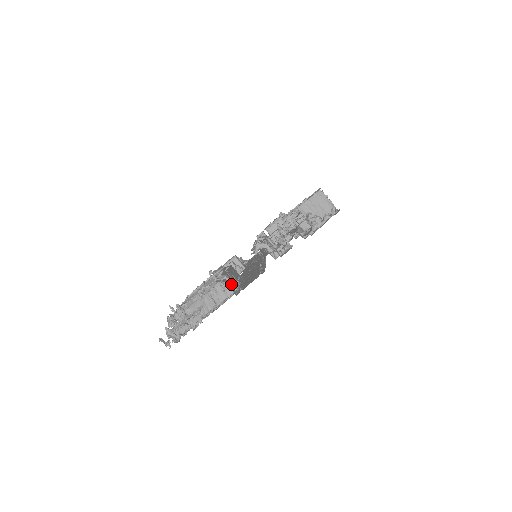
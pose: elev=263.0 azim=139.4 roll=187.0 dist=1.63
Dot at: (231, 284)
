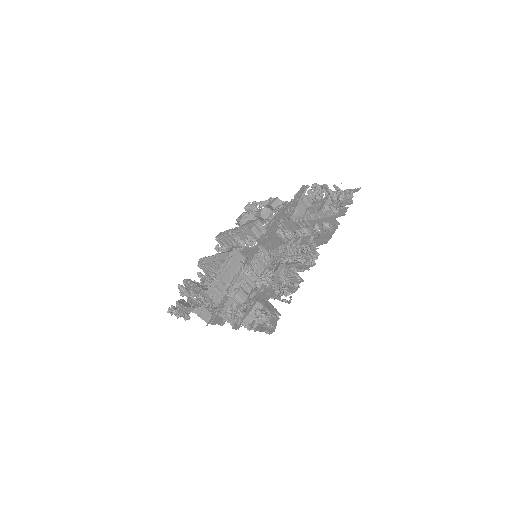
Dot at: (213, 301)
